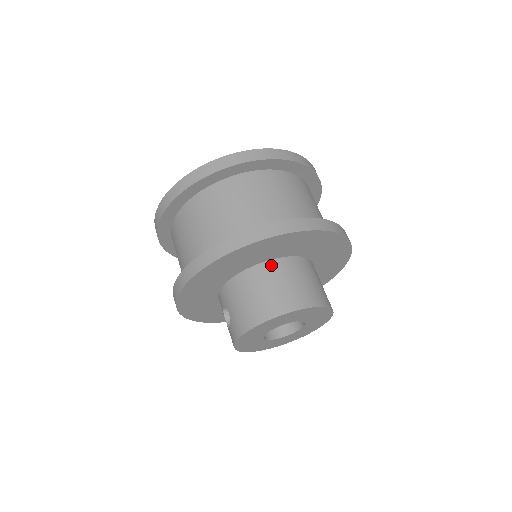
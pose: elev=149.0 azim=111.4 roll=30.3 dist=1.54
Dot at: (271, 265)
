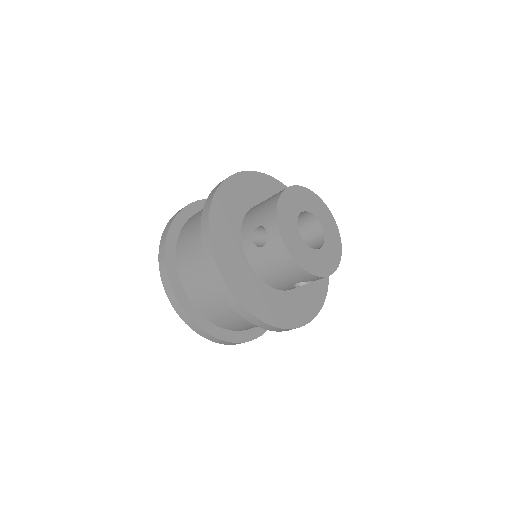
Dot at: occluded
